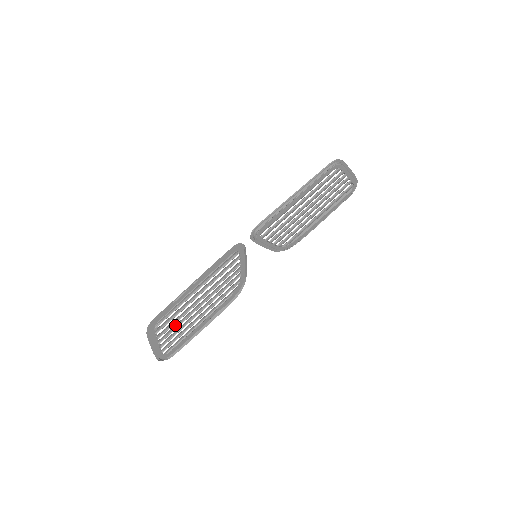
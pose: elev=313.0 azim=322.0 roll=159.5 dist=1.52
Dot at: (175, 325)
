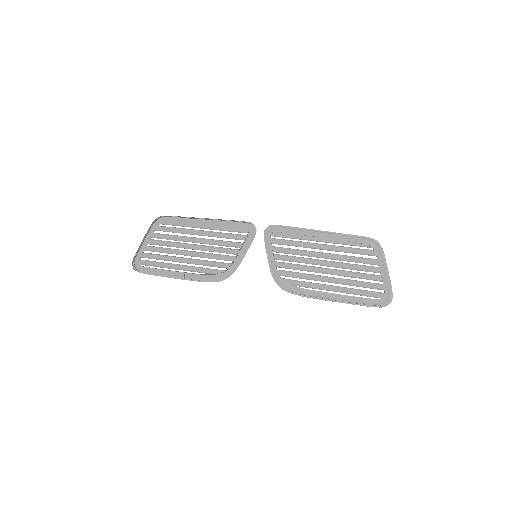
Dot at: (167, 243)
